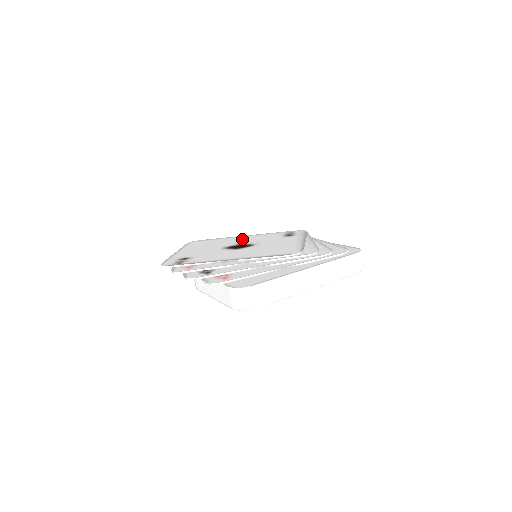
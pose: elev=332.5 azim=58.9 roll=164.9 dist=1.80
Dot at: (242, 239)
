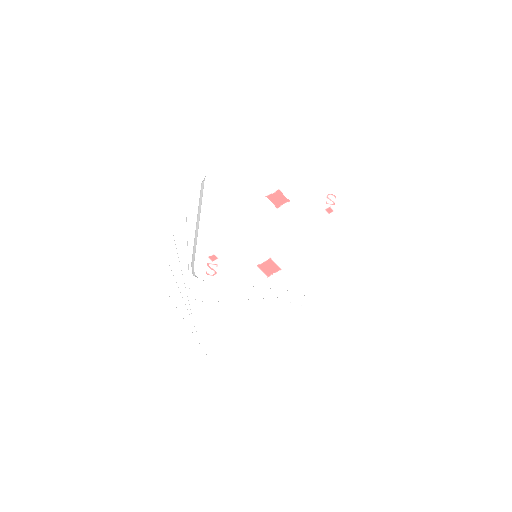
Dot at: occluded
